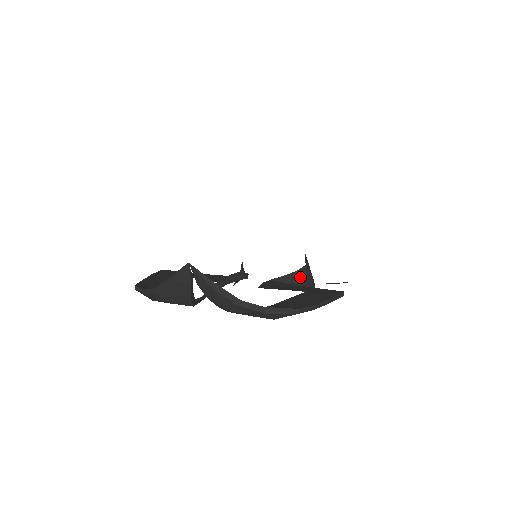
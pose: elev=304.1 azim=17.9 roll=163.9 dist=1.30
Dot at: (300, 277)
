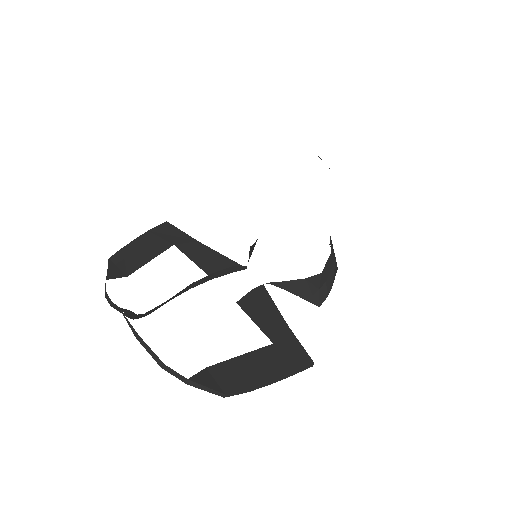
Dot at: (309, 285)
